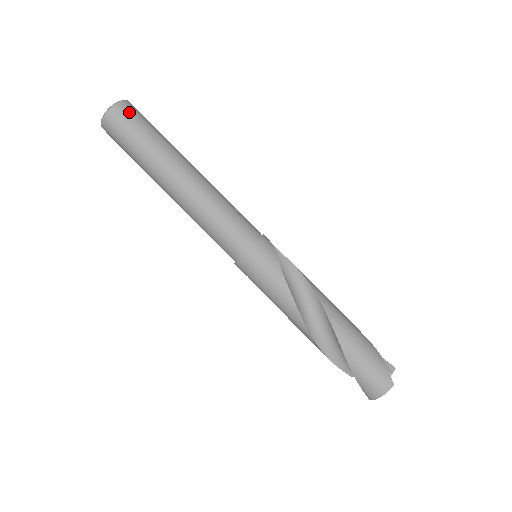
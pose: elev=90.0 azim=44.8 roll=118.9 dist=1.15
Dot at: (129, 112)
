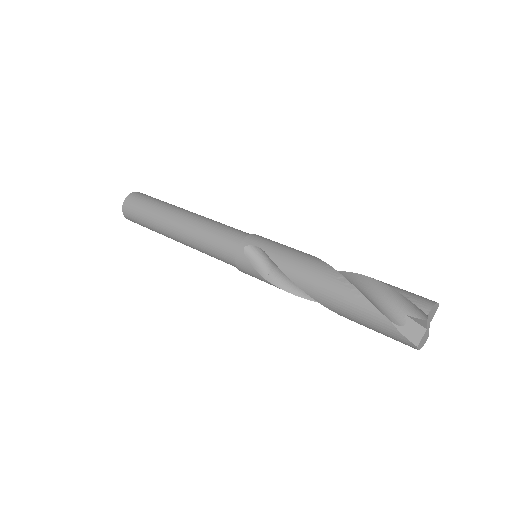
Dot at: occluded
